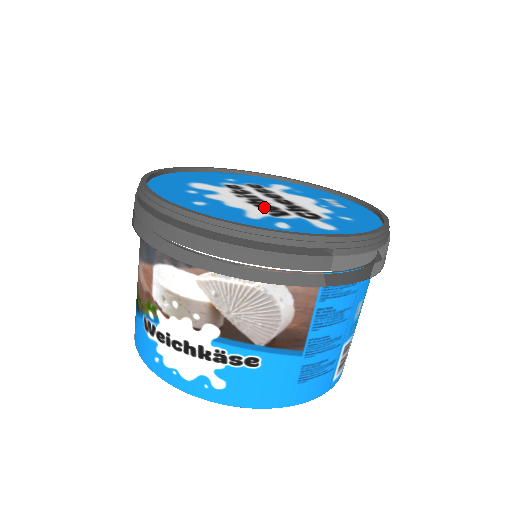
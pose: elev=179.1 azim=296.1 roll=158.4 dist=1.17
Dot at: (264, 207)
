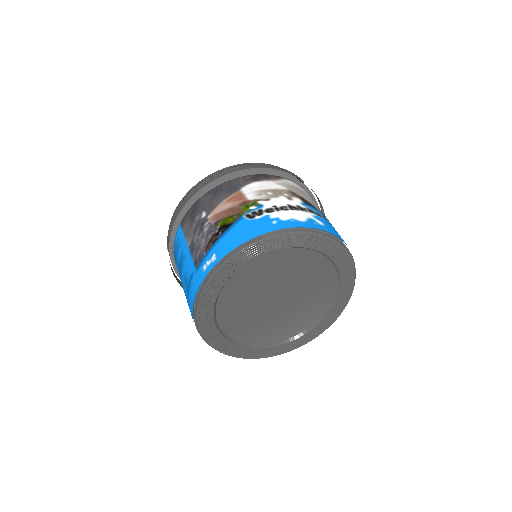
Dot at: occluded
